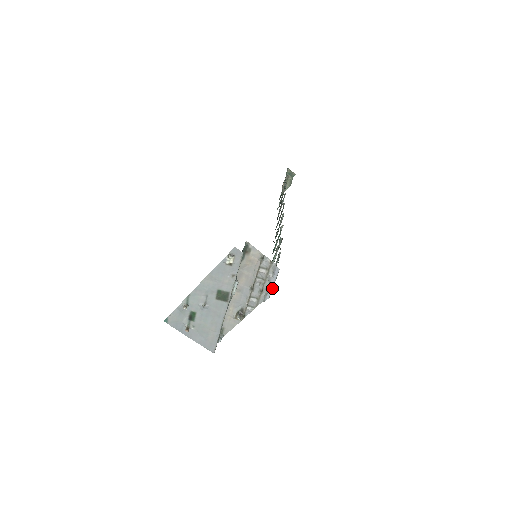
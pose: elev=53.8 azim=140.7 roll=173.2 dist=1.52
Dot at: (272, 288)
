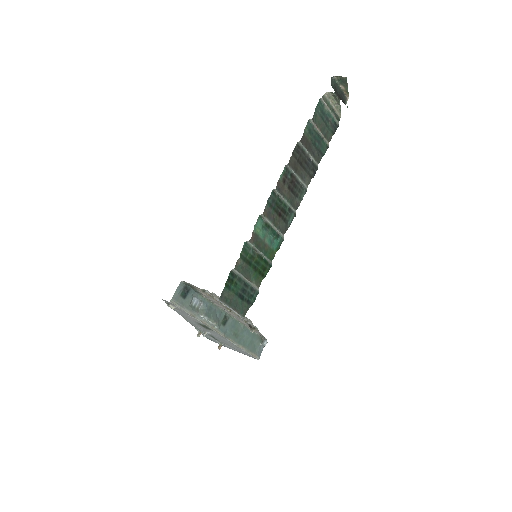
Dot at: (235, 312)
